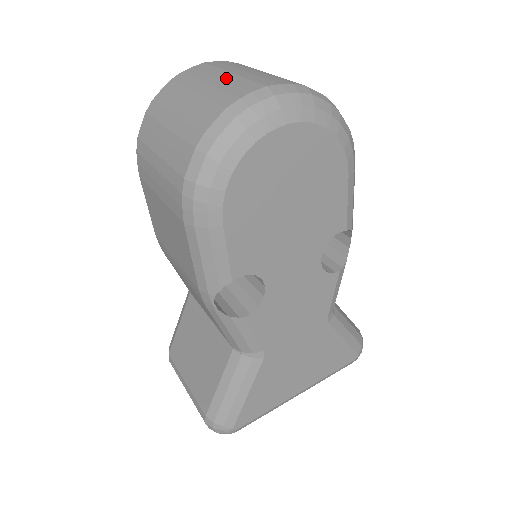
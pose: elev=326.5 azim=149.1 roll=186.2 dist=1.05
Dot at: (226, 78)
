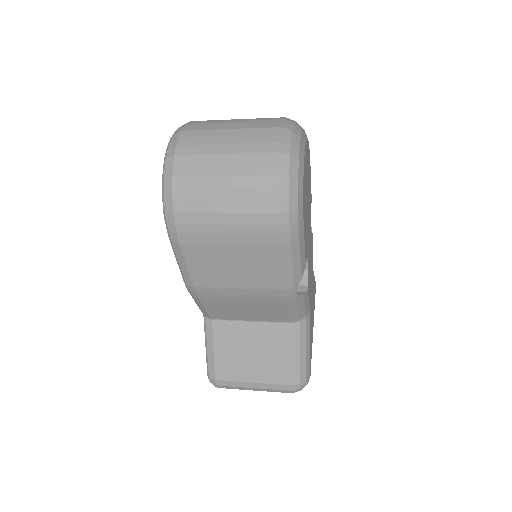
Dot at: (236, 134)
